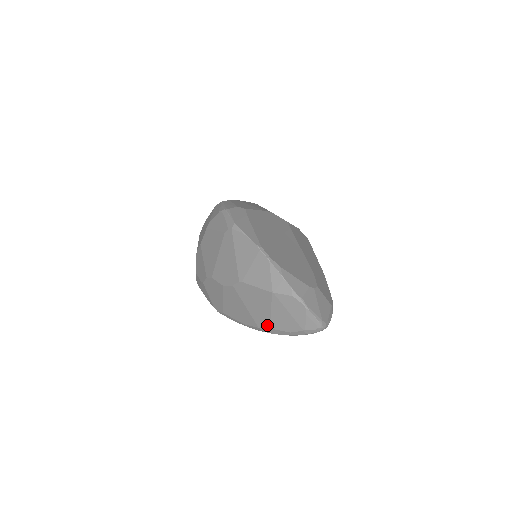
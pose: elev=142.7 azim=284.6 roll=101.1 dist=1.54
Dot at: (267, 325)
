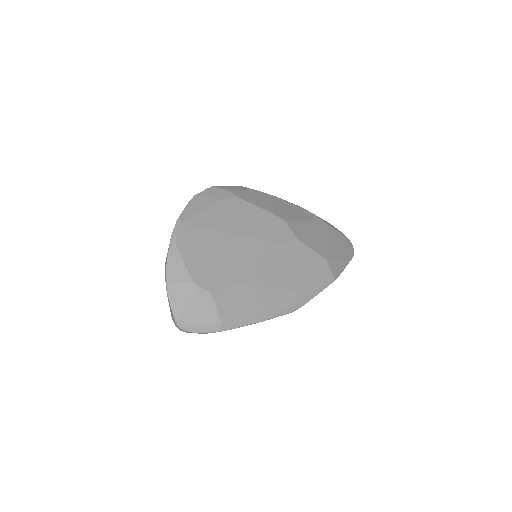
Dot at: occluded
